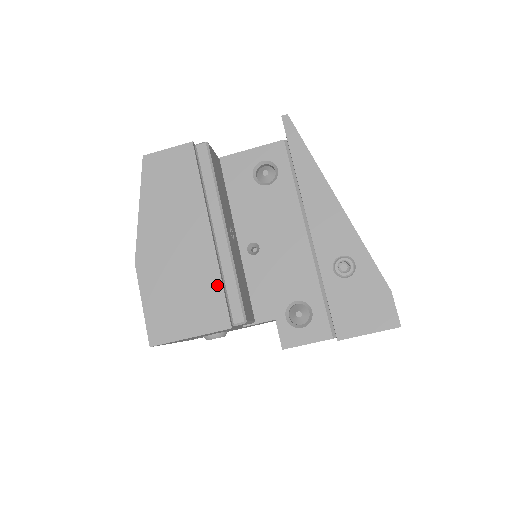
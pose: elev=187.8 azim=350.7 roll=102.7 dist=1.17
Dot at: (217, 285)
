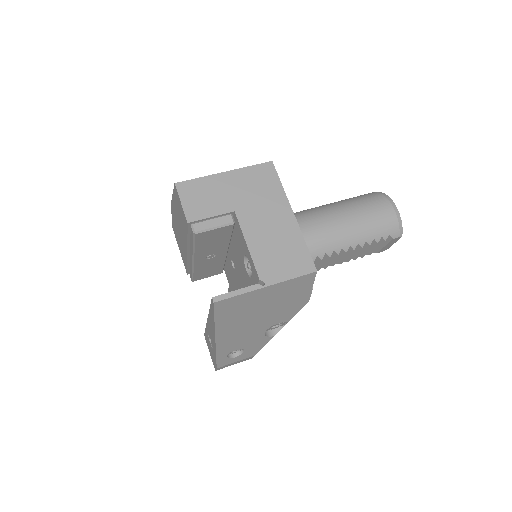
Dot at: (186, 262)
